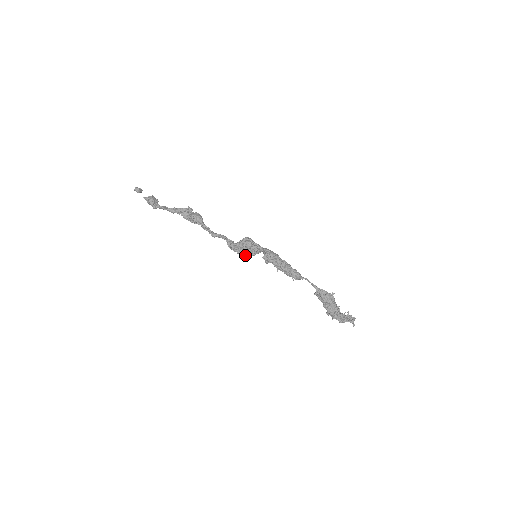
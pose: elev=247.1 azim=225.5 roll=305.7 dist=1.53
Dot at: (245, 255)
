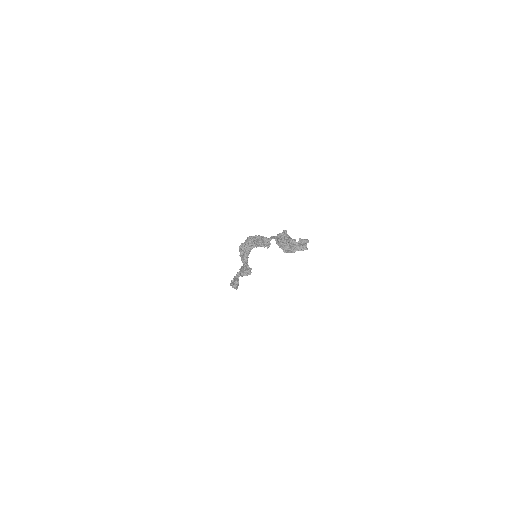
Dot at: (242, 255)
